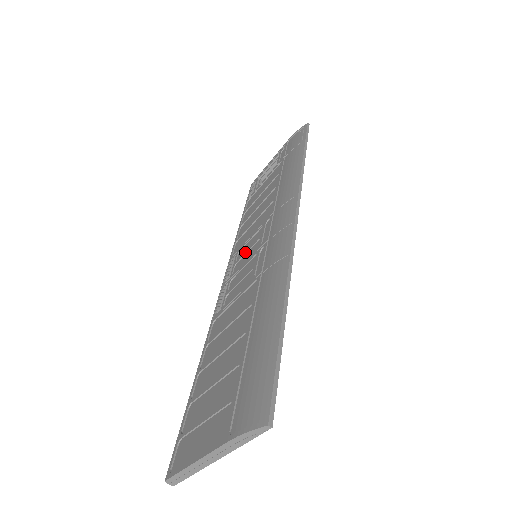
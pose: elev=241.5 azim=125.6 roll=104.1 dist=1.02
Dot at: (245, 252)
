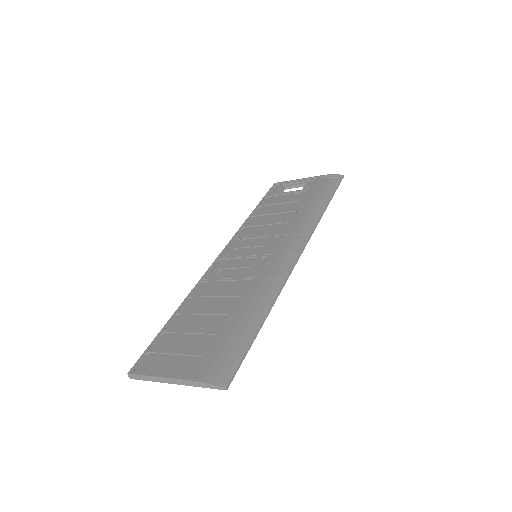
Dot at: (249, 246)
